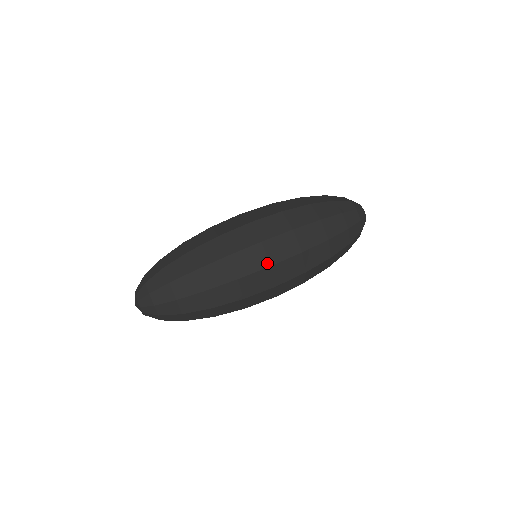
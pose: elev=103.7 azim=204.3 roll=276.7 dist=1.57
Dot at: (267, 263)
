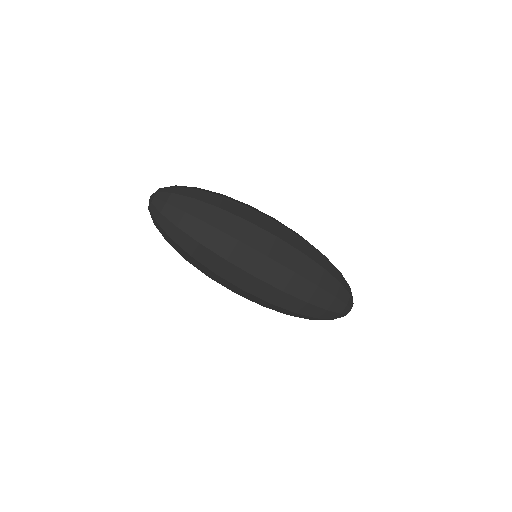
Dot at: (243, 287)
